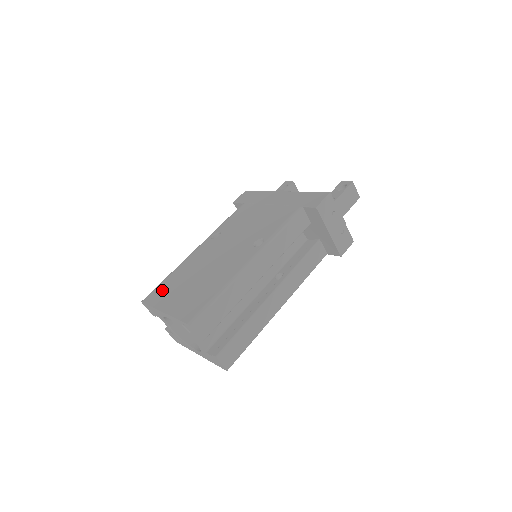
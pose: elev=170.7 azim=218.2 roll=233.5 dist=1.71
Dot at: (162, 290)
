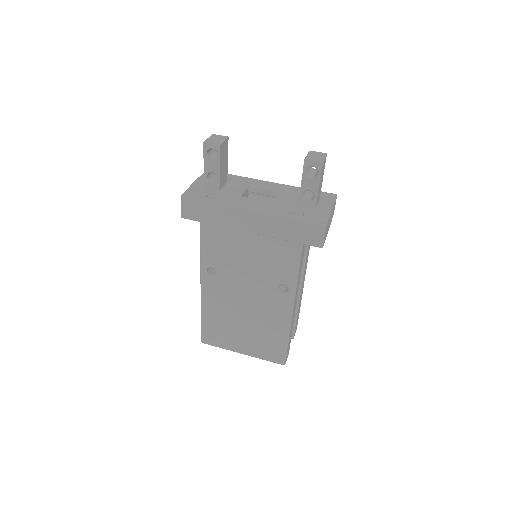
Dot at: (215, 334)
